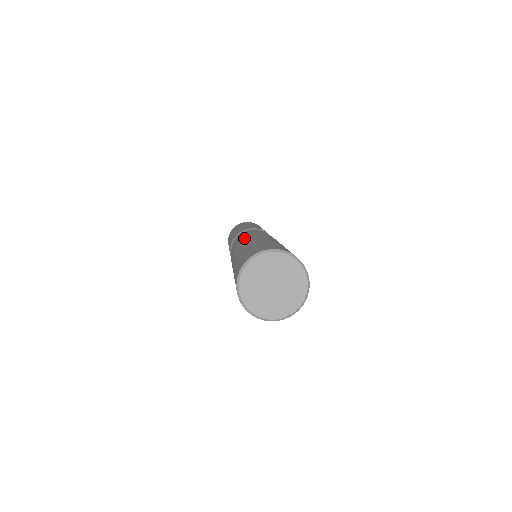
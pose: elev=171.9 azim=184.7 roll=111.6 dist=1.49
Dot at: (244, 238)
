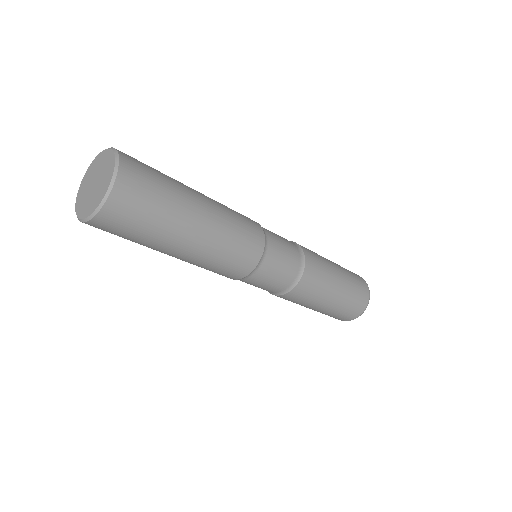
Dot at: occluded
